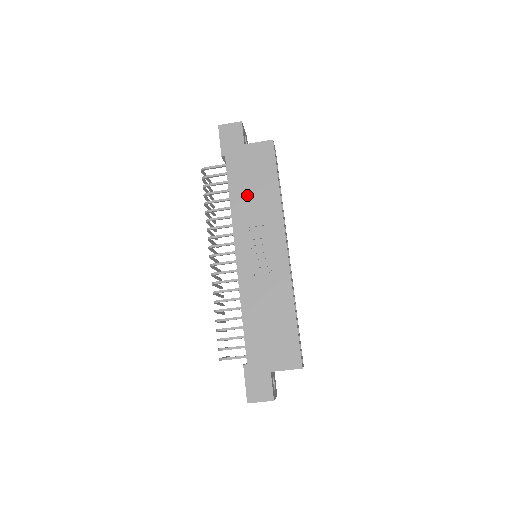
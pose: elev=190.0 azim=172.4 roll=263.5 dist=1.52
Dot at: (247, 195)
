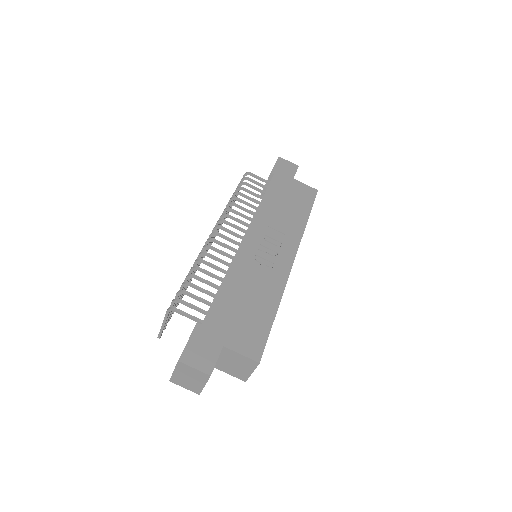
Dot at: (278, 206)
